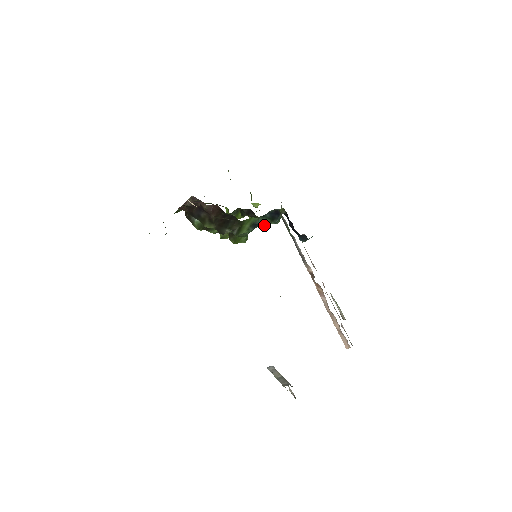
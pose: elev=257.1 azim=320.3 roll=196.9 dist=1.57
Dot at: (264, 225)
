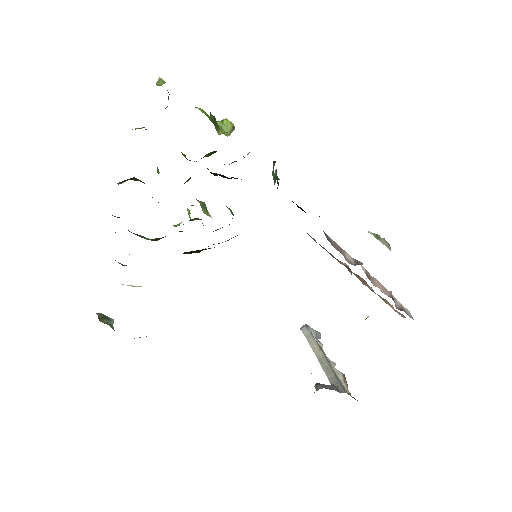
Dot at: occluded
